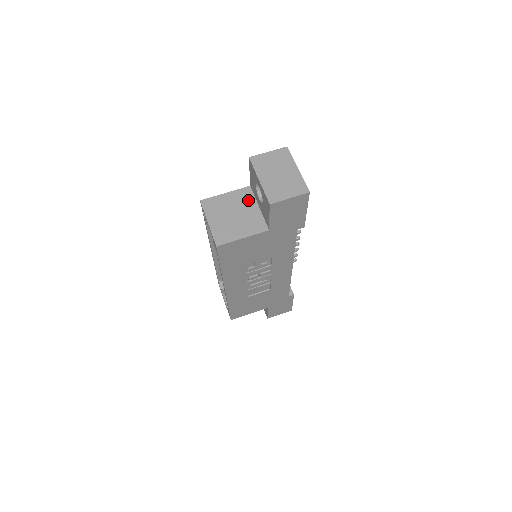
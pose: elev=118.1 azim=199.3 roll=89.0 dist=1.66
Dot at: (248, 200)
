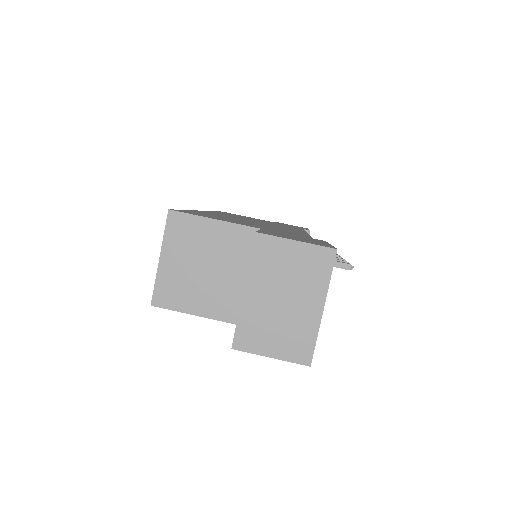
Dot at: (241, 254)
